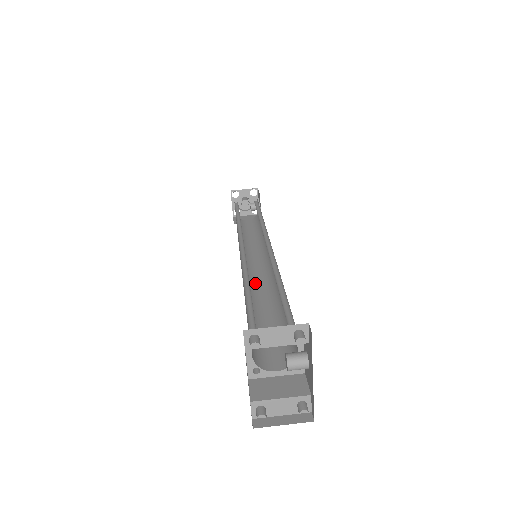
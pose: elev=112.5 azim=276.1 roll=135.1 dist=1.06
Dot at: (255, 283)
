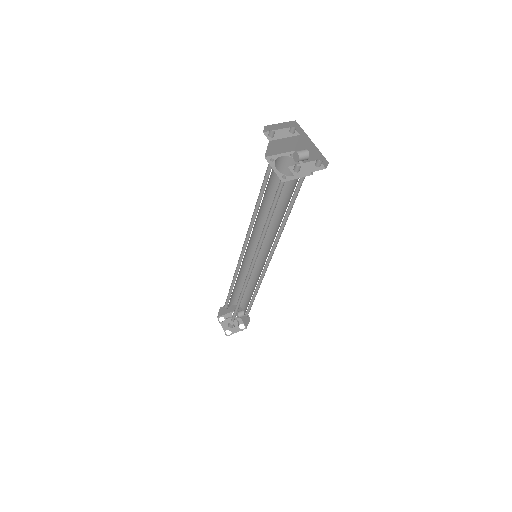
Dot at: occluded
